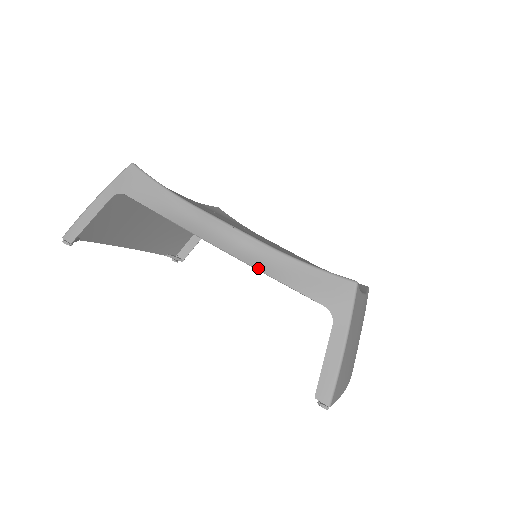
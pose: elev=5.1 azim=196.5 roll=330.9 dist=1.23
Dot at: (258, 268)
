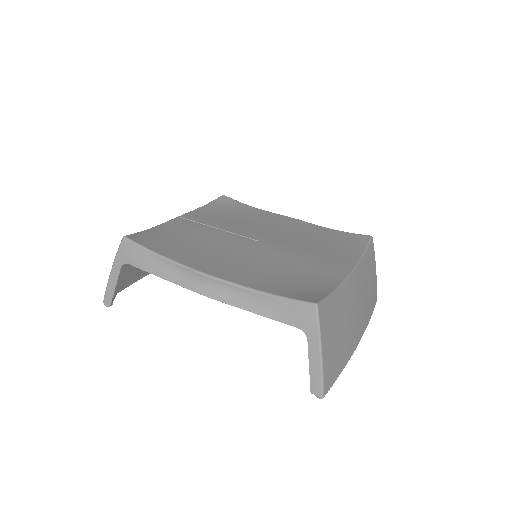
Dot at: (240, 307)
